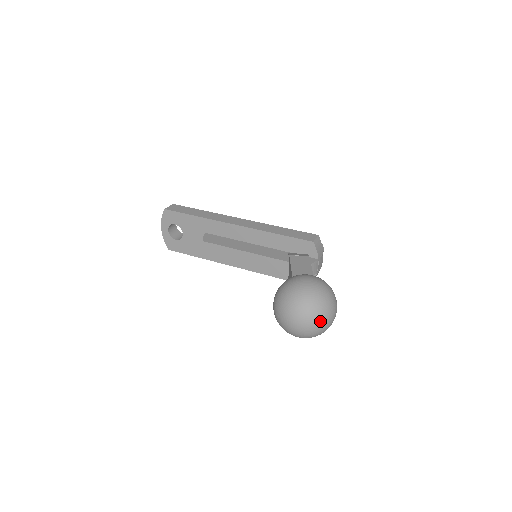
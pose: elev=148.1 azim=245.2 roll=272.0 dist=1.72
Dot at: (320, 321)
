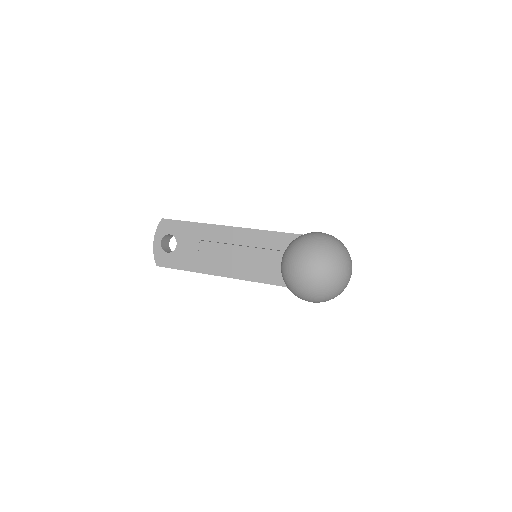
Dot at: (337, 266)
